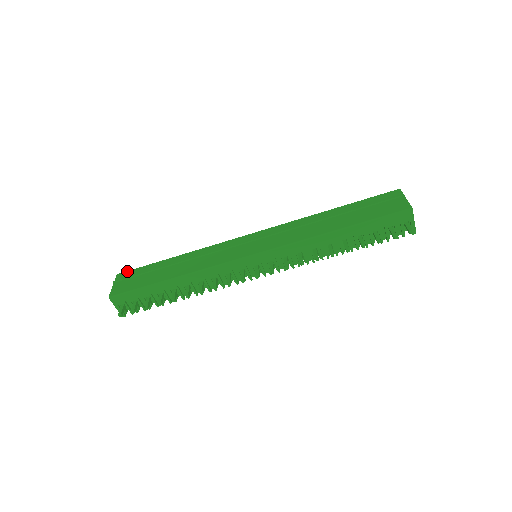
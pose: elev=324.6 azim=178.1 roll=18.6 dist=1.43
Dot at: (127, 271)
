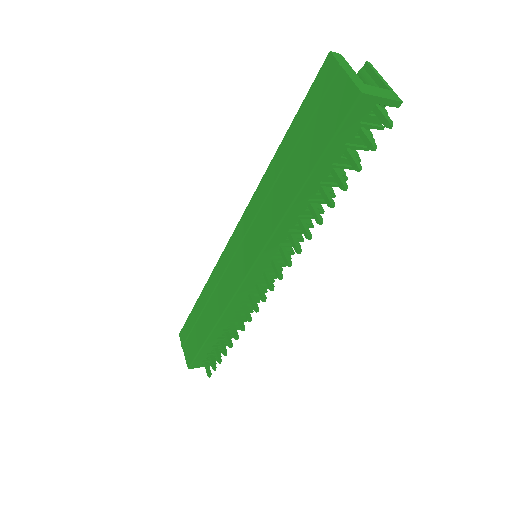
Dot at: (182, 329)
